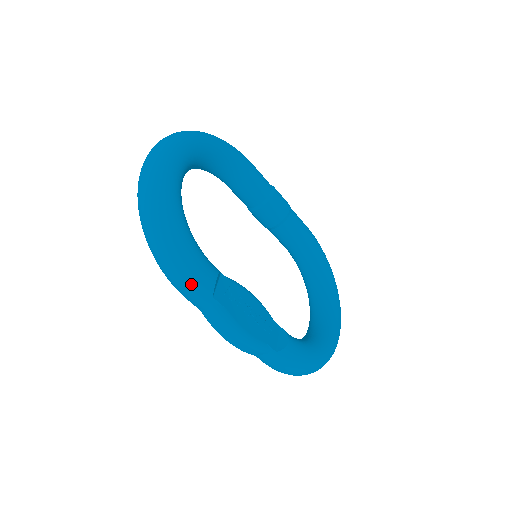
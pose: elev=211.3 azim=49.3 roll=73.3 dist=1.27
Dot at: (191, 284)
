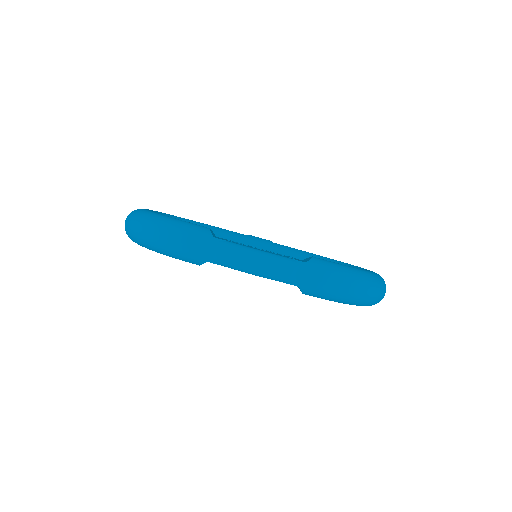
Dot at: (189, 235)
